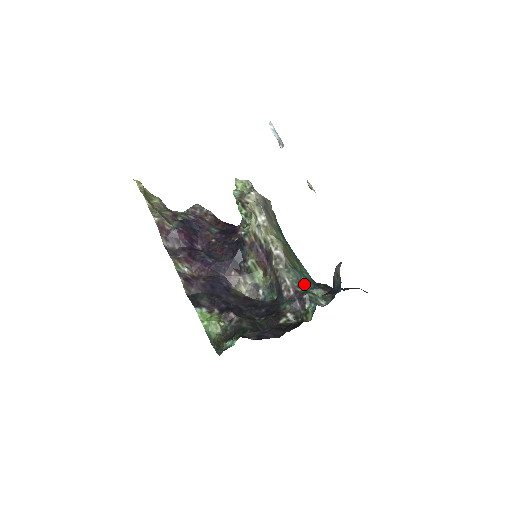
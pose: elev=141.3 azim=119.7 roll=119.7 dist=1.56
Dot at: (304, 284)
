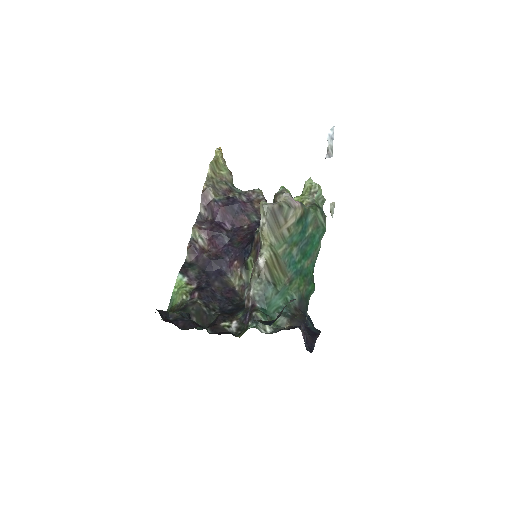
Dot at: (272, 304)
